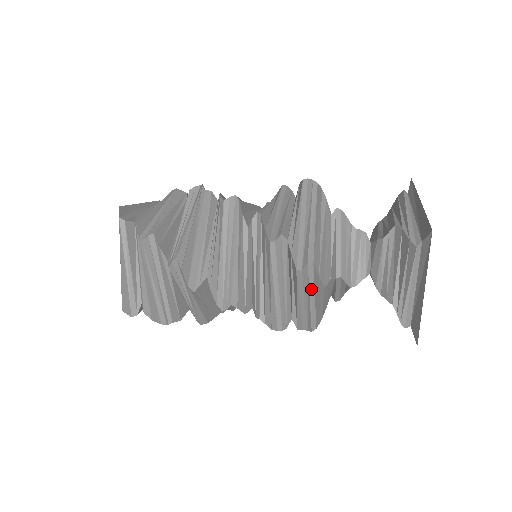
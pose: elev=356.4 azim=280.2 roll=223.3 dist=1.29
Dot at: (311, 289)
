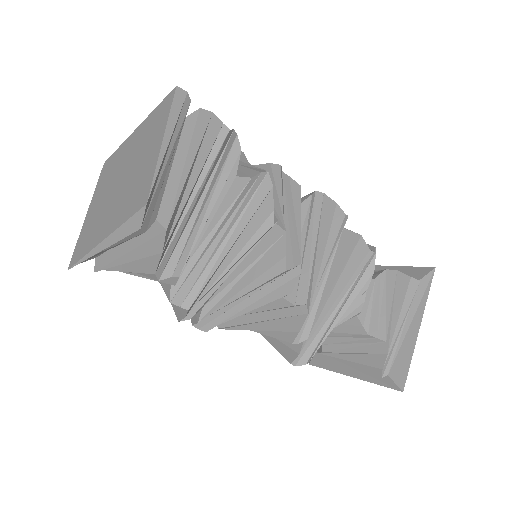
Dot at: (352, 289)
